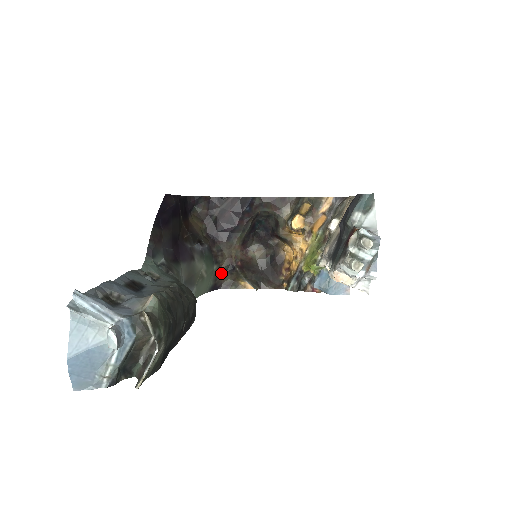
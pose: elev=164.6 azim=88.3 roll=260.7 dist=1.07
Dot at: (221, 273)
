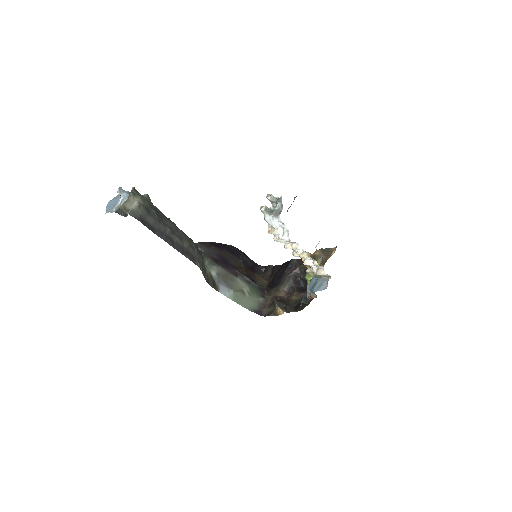
Dot at: (267, 306)
